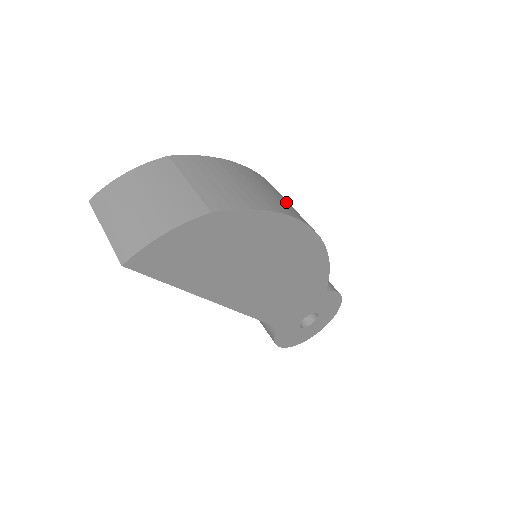
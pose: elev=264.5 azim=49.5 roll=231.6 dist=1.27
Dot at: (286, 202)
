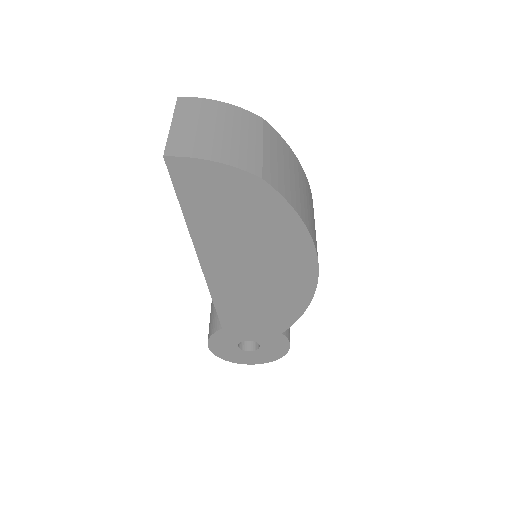
Dot at: occluded
